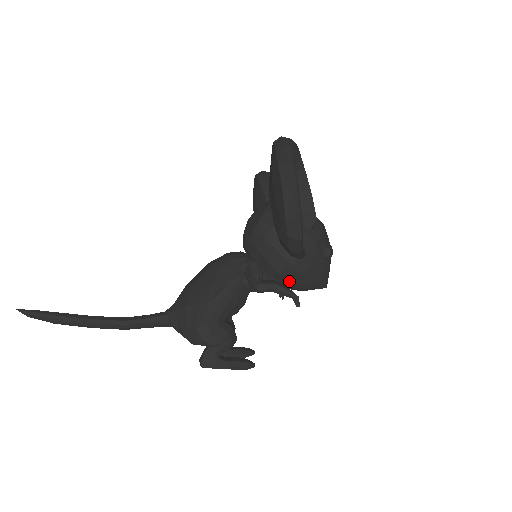
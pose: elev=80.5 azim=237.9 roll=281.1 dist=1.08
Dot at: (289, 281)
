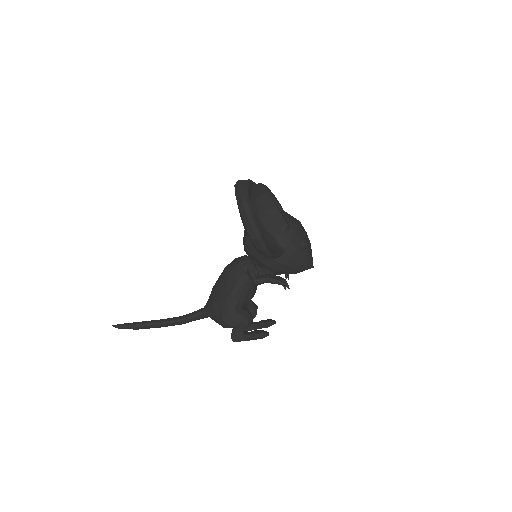
Dot at: (280, 271)
